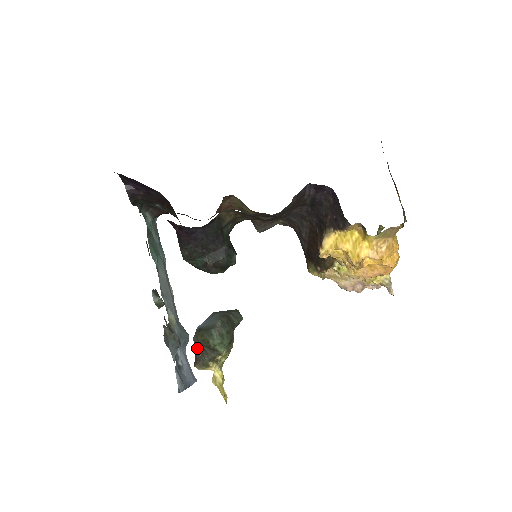
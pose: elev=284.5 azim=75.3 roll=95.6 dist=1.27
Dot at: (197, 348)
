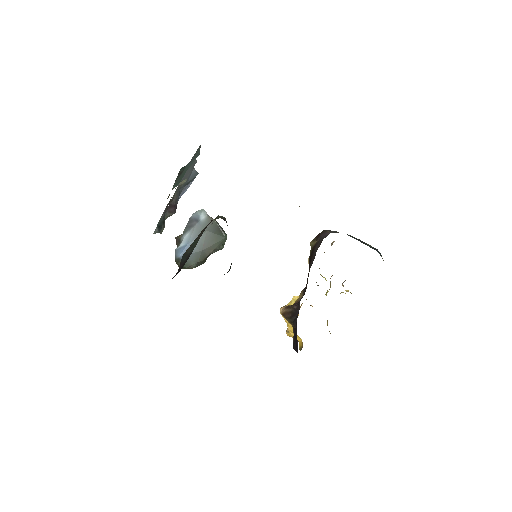
Dot at: occluded
